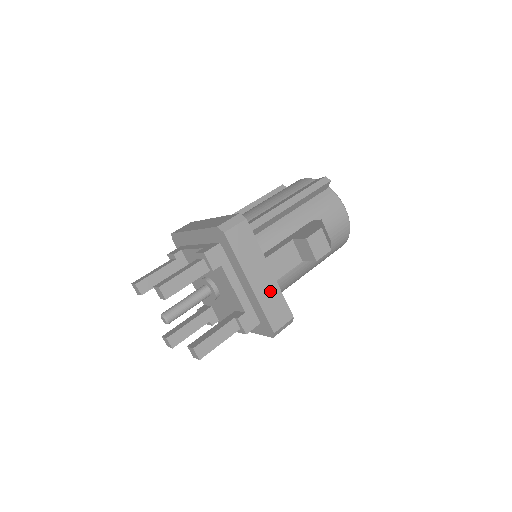
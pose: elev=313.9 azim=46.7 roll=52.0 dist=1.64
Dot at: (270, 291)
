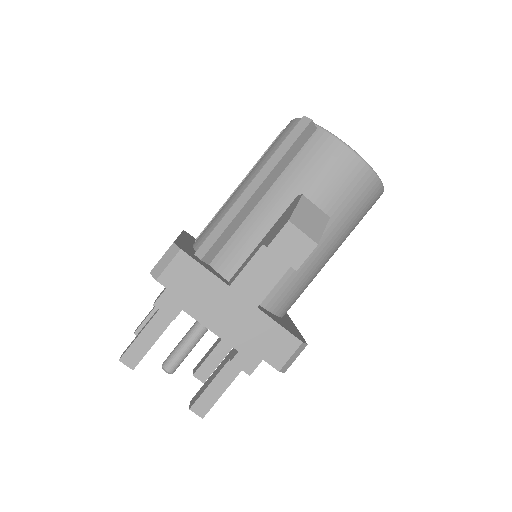
Dot at: (253, 323)
